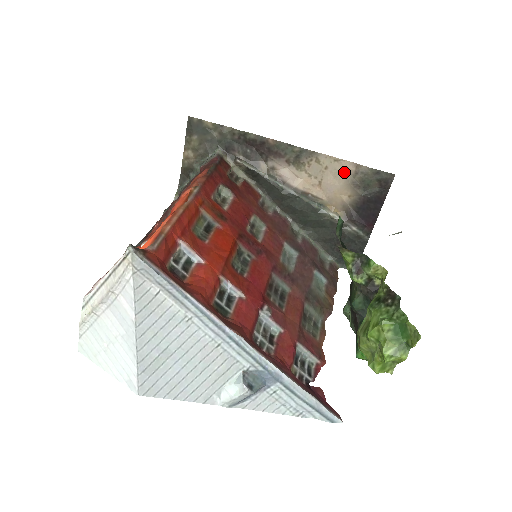
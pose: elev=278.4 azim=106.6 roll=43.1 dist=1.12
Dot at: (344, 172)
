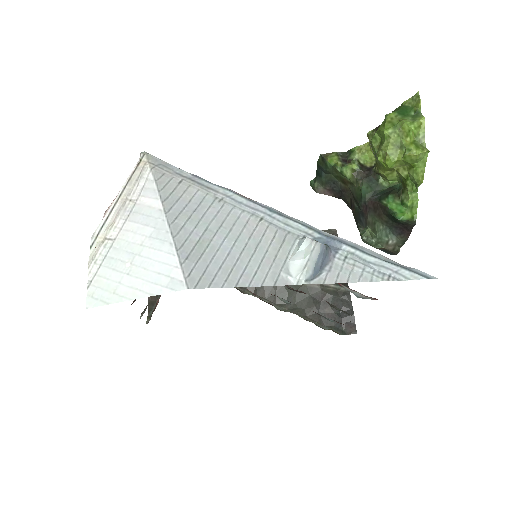
Dot at: occluded
